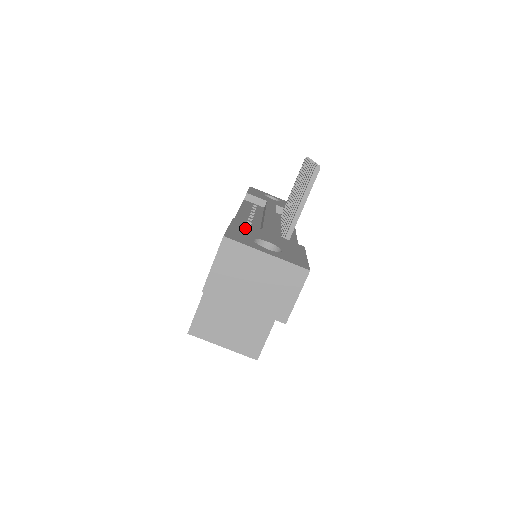
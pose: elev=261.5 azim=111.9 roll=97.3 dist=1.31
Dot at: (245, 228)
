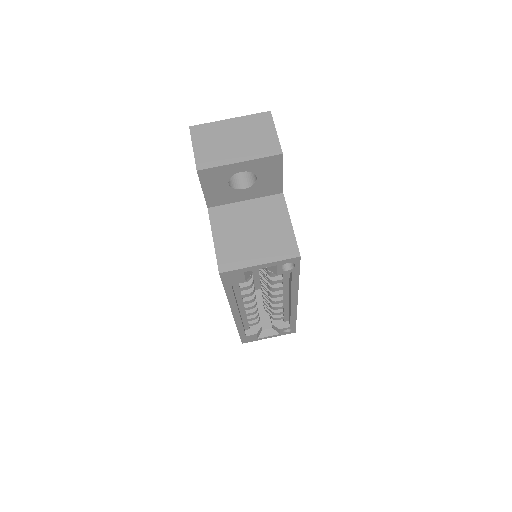
Dot at: occluded
